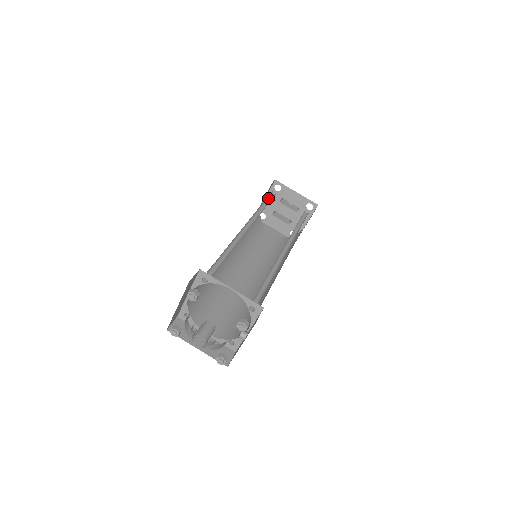
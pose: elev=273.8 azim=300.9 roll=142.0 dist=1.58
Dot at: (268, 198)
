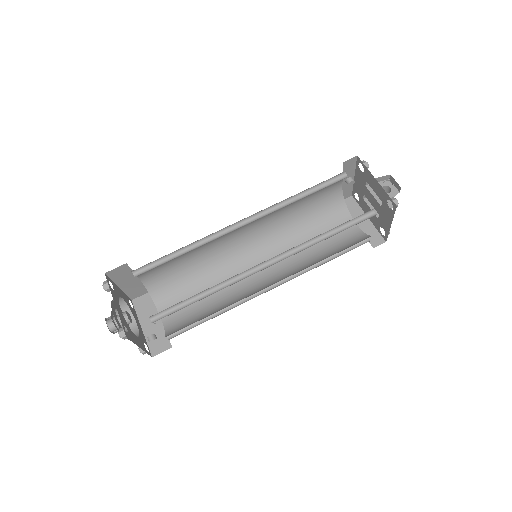
Dot at: (328, 182)
